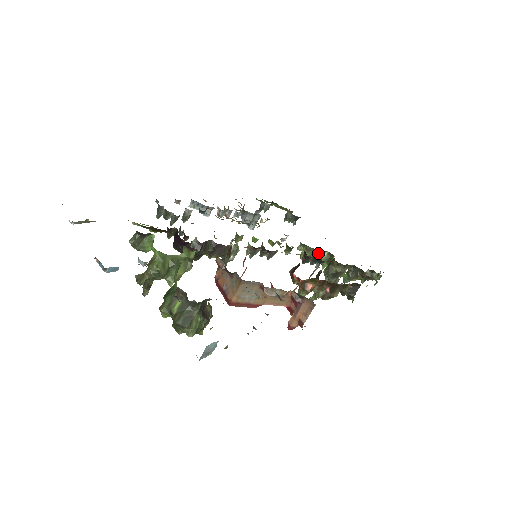
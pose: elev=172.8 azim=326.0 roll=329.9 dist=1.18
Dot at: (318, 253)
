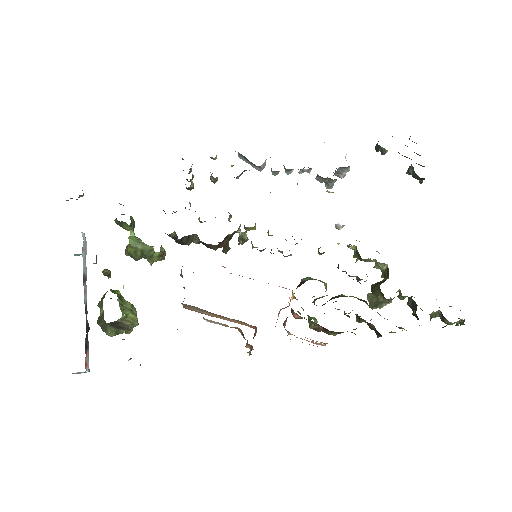
Dot at: (375, 261)
